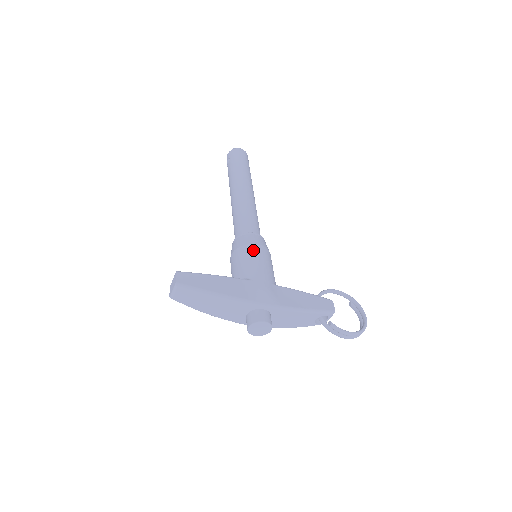
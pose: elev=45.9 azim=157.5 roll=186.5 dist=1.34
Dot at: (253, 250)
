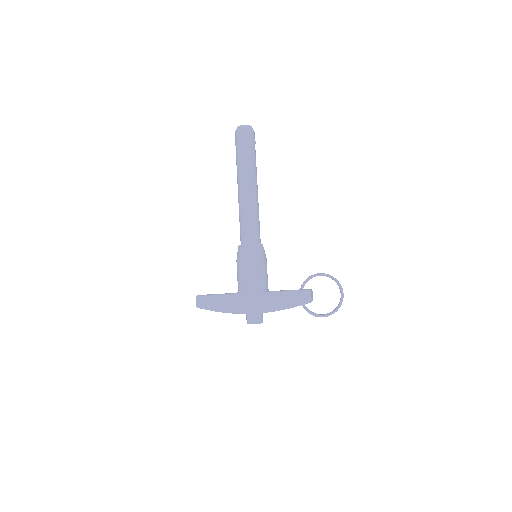
Dot at: (244, 266)
